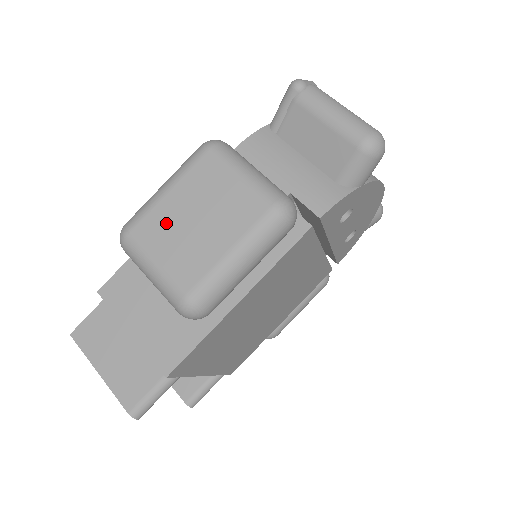
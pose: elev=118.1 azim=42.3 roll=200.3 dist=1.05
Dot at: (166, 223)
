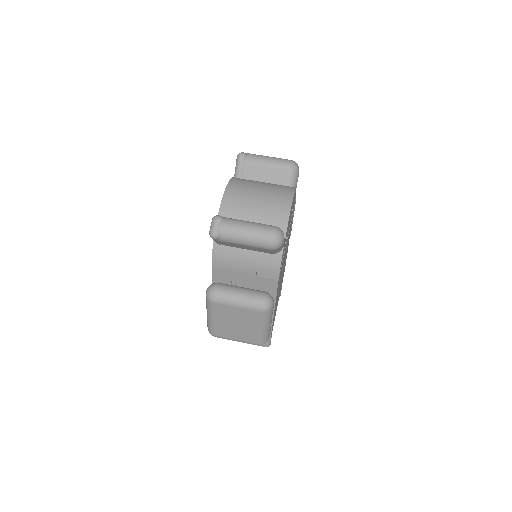
Dot at: (226, 329)
